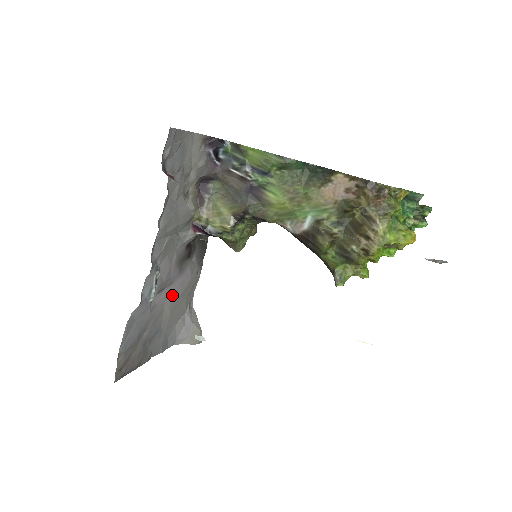
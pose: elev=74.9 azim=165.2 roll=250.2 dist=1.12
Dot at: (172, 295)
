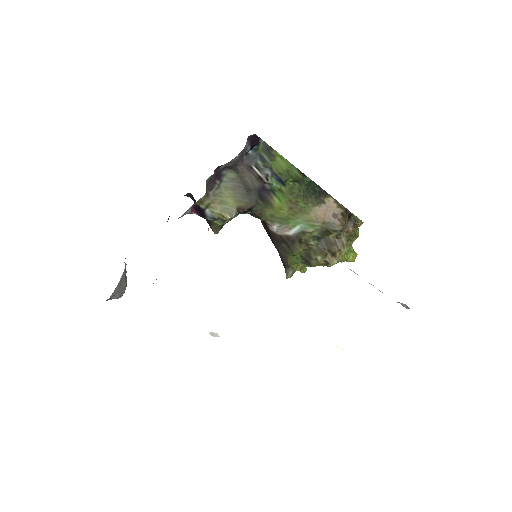
Dot at: occluded
